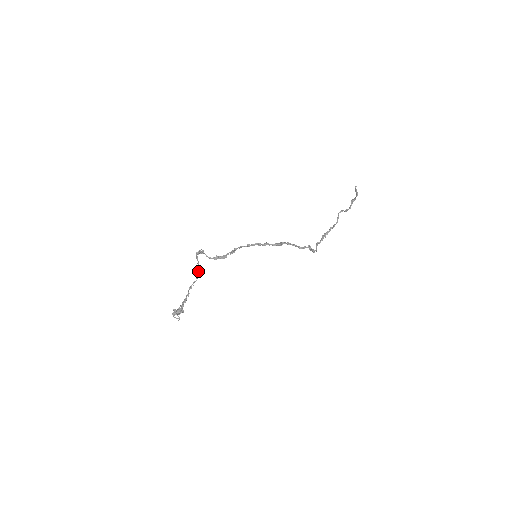
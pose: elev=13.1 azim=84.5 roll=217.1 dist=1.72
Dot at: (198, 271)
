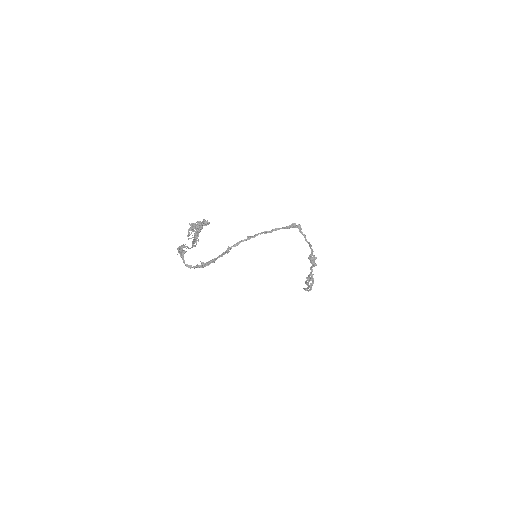
Dot at: occluded
